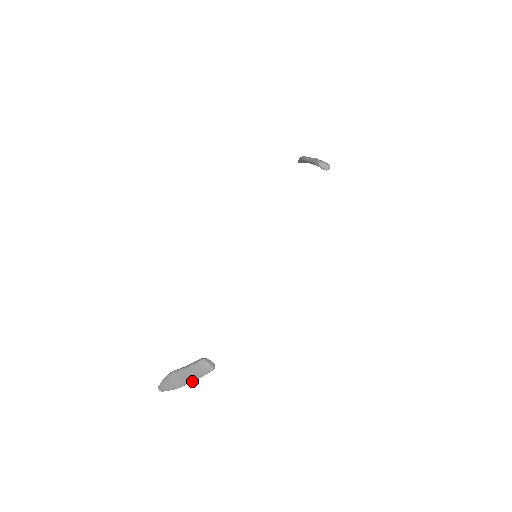
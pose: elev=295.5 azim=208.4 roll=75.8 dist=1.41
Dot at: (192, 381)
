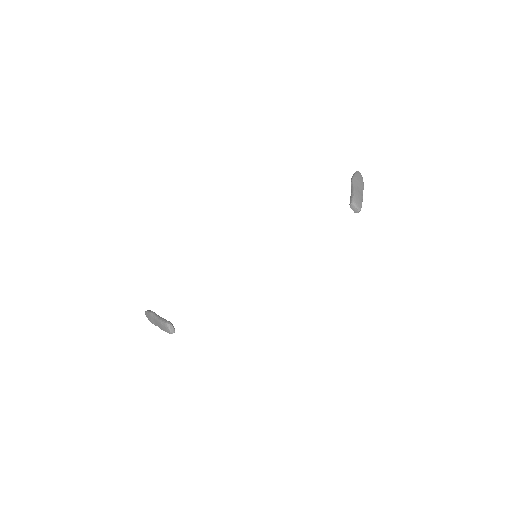
Dot at: (160, 328)
